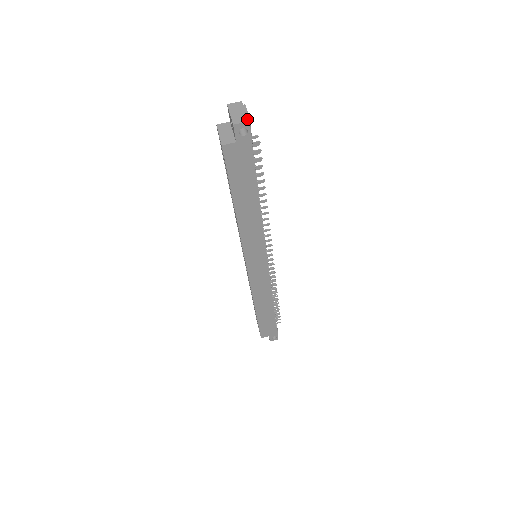
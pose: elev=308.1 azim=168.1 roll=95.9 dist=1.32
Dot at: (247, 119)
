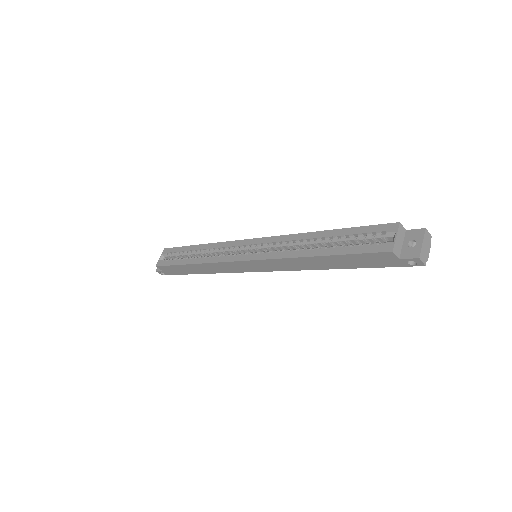
Dot at: occluded
